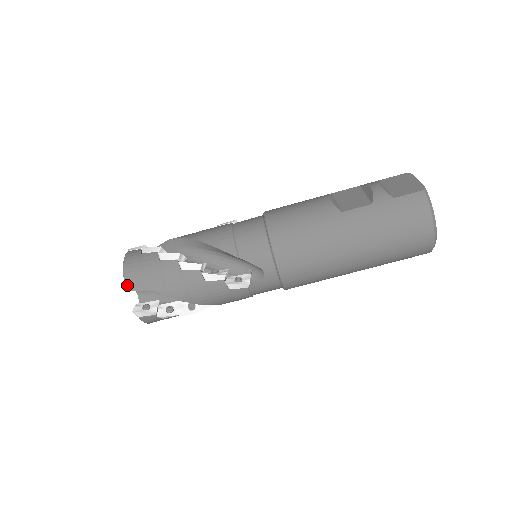
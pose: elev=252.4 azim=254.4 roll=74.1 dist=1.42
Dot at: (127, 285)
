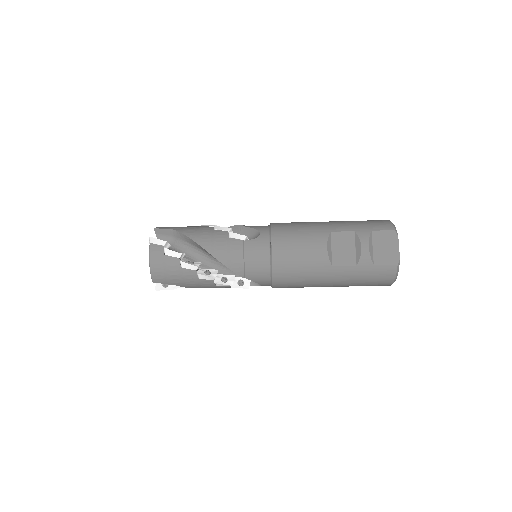
Dot at: (153, 280)
